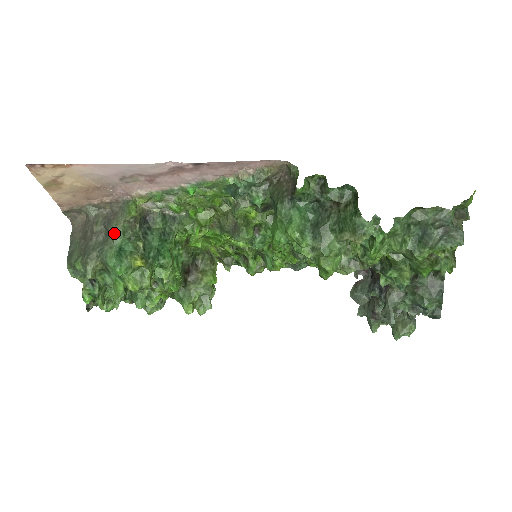
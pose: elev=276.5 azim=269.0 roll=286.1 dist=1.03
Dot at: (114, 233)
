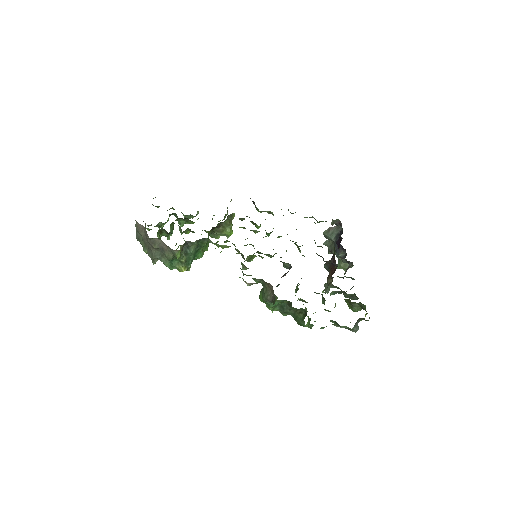
Dot at: (167, 258)
